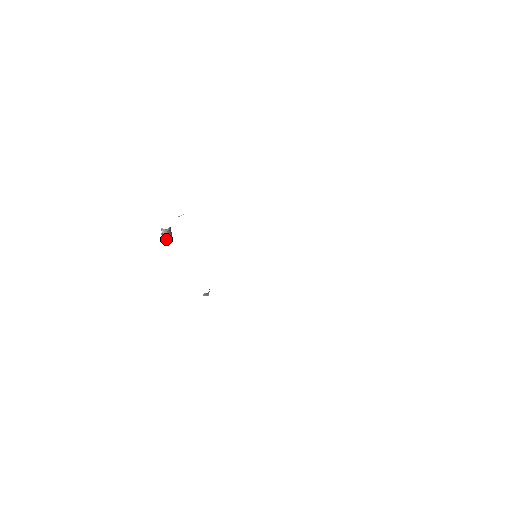
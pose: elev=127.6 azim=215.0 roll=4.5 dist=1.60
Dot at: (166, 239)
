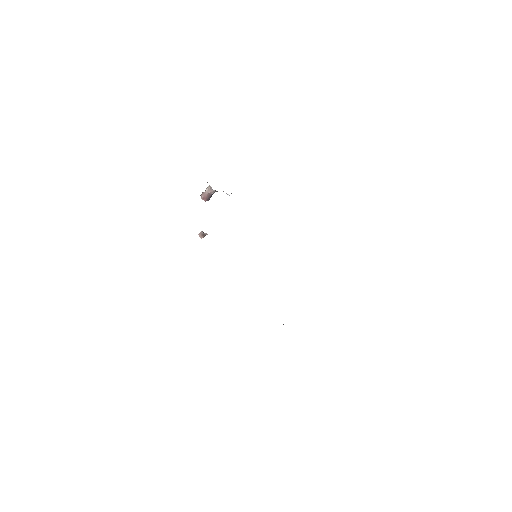
Dot at: (202, 198)
